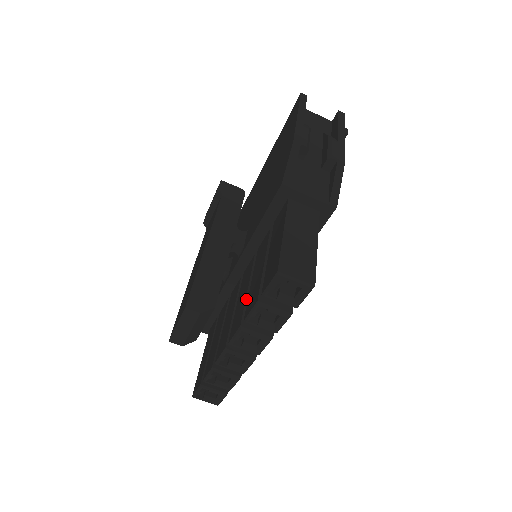
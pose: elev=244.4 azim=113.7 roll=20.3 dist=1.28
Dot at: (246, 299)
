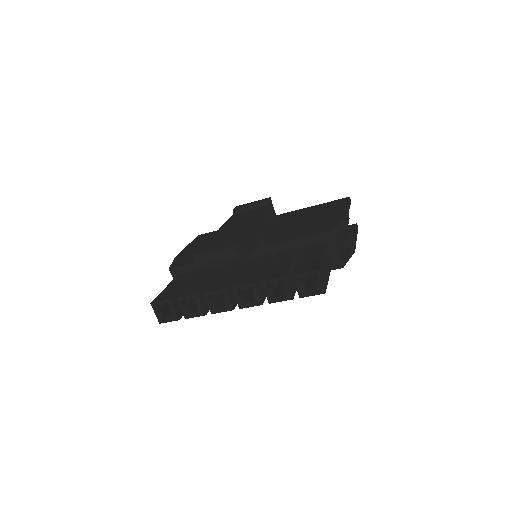
Dot at: (261, 272)
